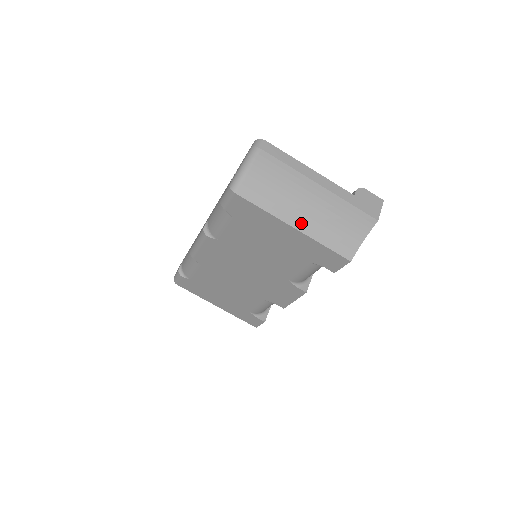
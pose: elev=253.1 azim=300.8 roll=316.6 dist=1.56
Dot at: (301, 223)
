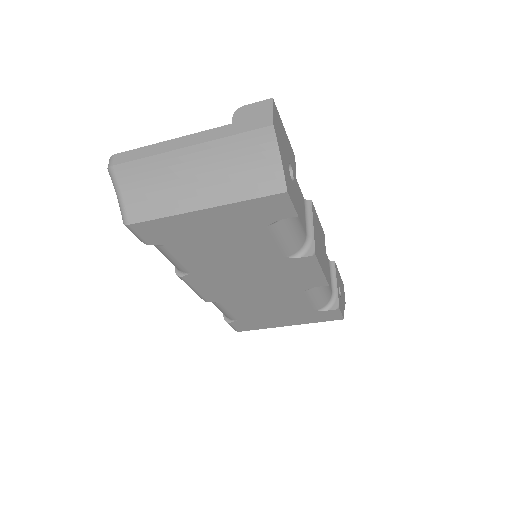
Dot at: (205, 199)
